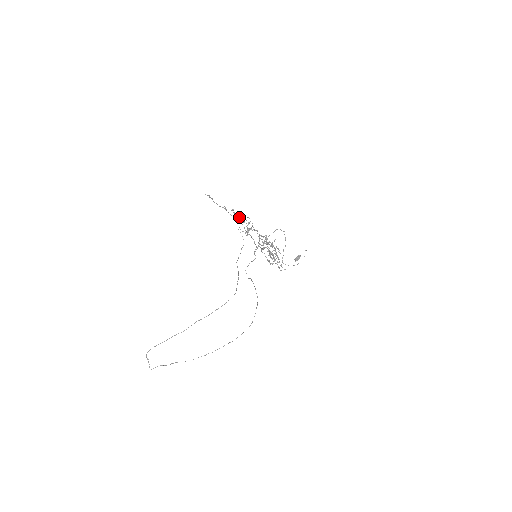
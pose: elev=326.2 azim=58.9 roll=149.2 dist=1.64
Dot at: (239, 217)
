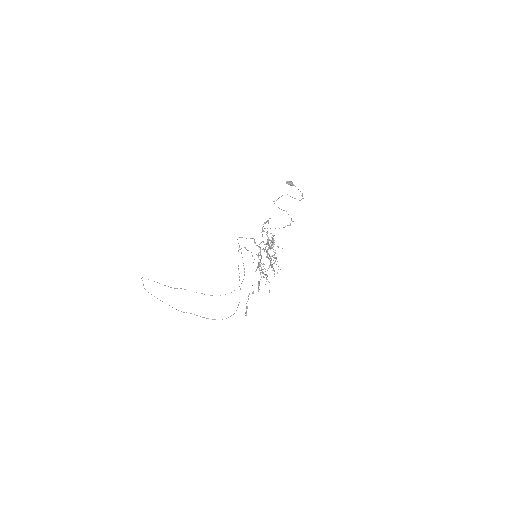
Dot at: (260, 274)
